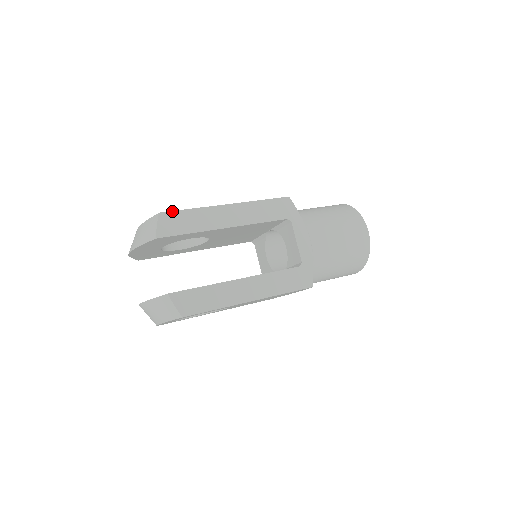
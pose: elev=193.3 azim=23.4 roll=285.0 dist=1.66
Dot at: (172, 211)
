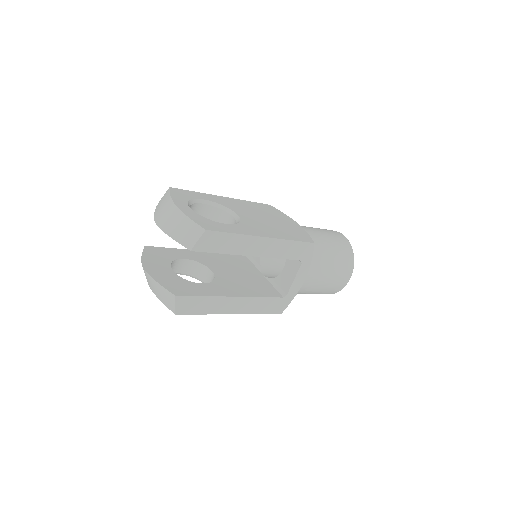
Dot at: (217, 231)
